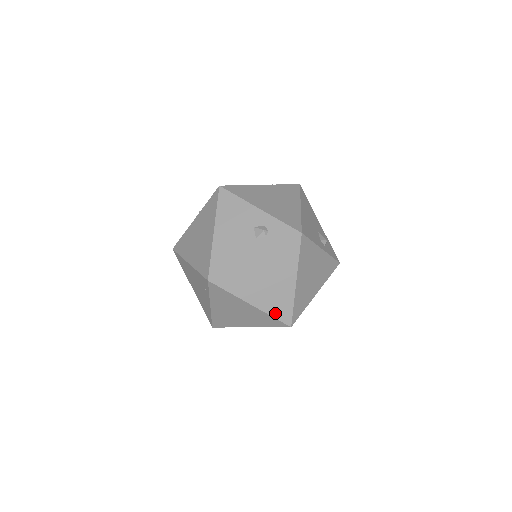
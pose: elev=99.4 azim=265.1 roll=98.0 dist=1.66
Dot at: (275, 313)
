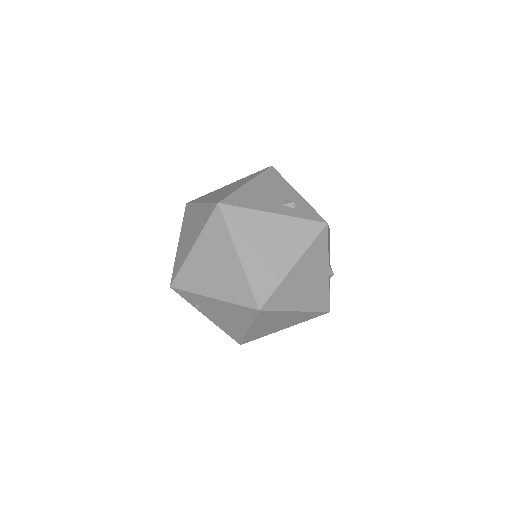
Dot at: (254, 283)
